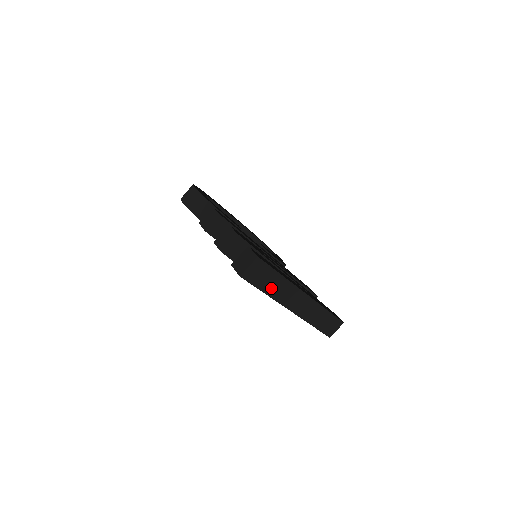
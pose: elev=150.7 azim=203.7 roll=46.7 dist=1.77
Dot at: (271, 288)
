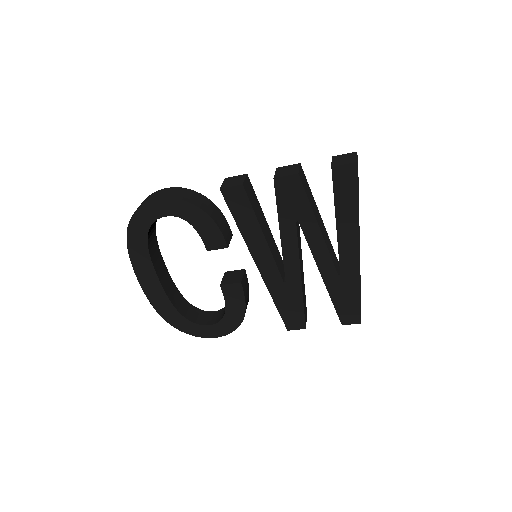
Dot at: occluded
